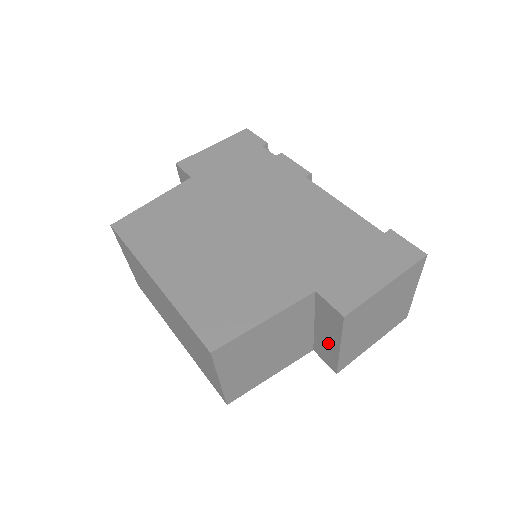
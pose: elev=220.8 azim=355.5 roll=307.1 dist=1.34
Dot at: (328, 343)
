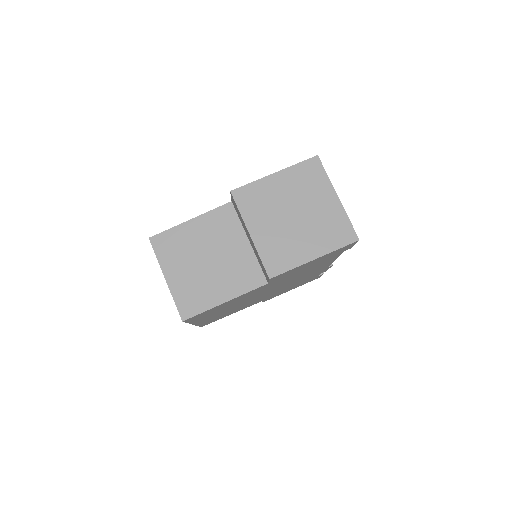
Dot at: (253, 246)
